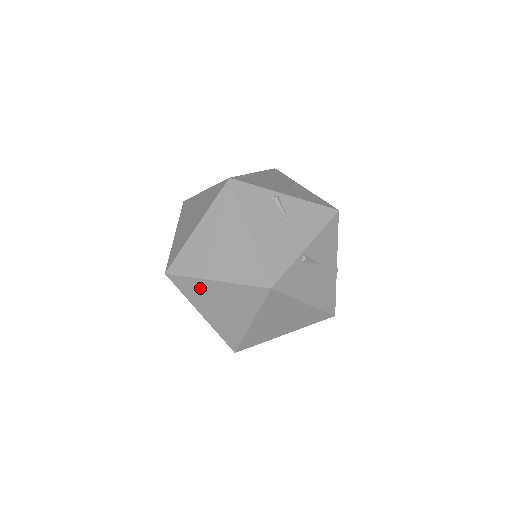
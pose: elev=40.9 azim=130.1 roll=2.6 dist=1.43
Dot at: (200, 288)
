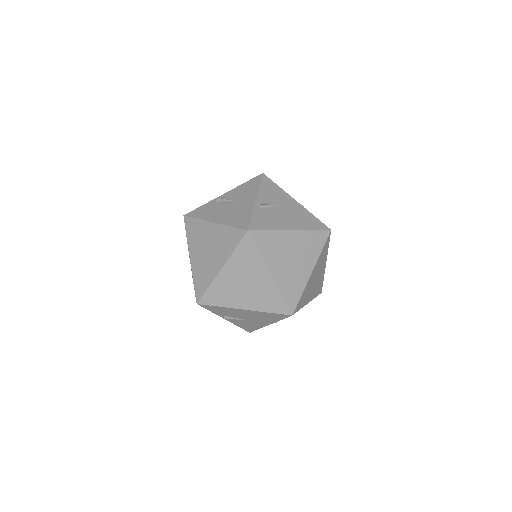
Dot at: (221, 287)
